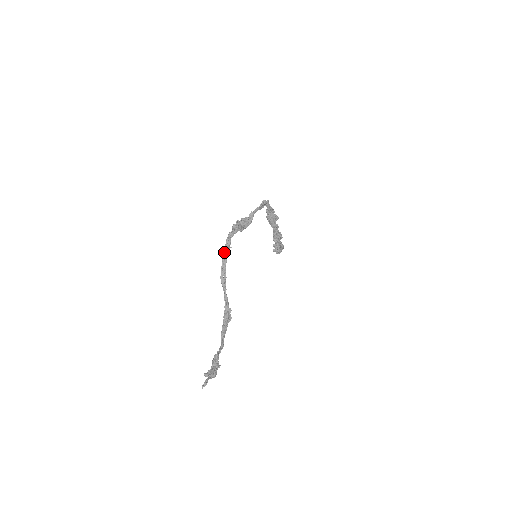
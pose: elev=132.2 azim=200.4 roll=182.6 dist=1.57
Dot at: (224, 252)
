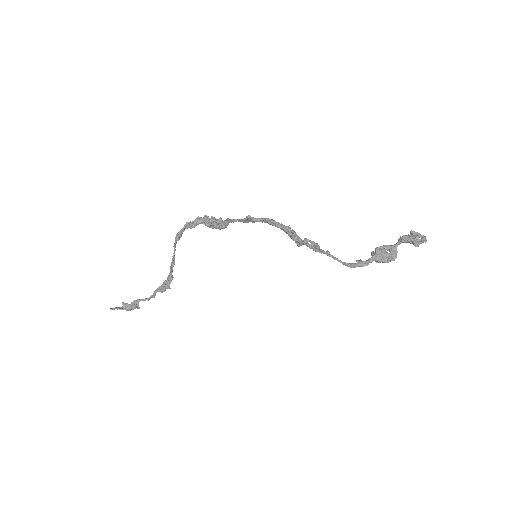
Dot at: (177, 235)
